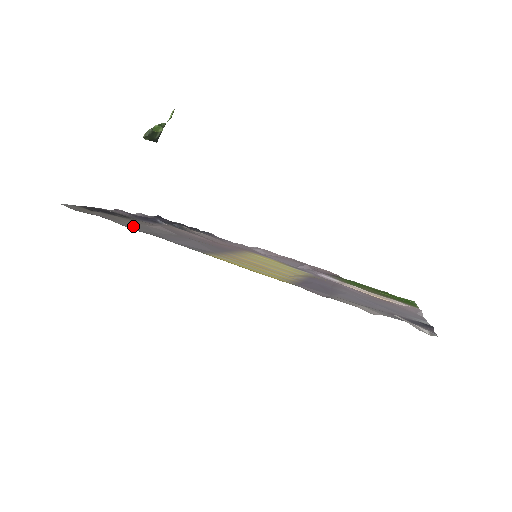
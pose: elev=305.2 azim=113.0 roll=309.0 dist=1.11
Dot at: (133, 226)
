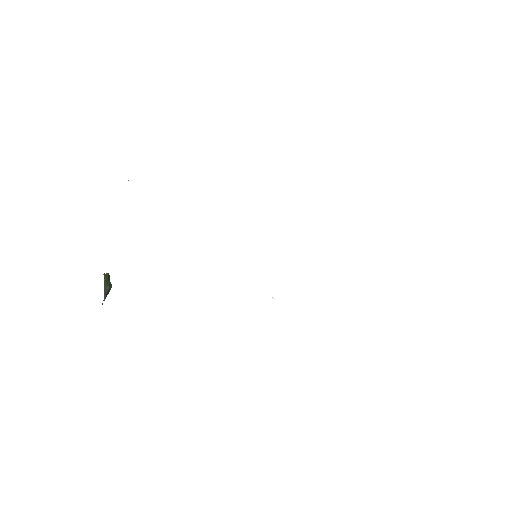
Dot at: occluded
